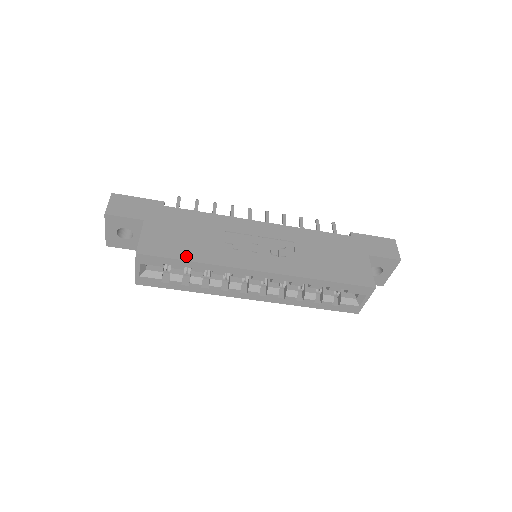
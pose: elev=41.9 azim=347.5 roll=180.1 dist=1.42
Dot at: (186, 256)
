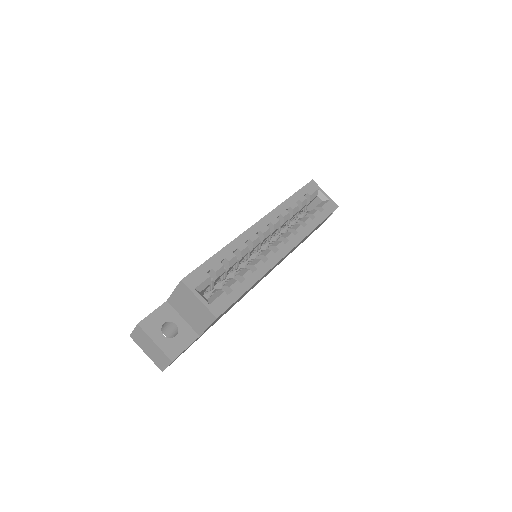
Dot at: occluded
